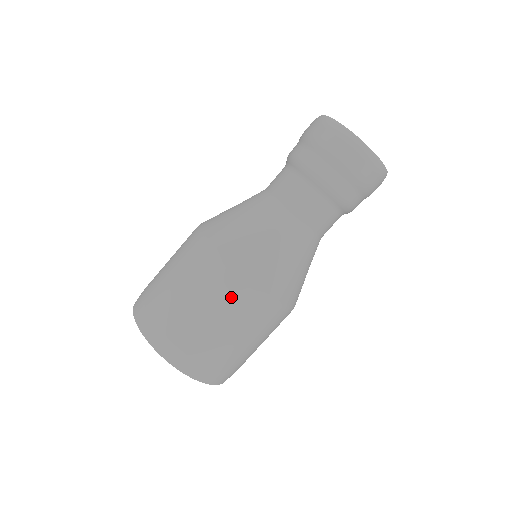
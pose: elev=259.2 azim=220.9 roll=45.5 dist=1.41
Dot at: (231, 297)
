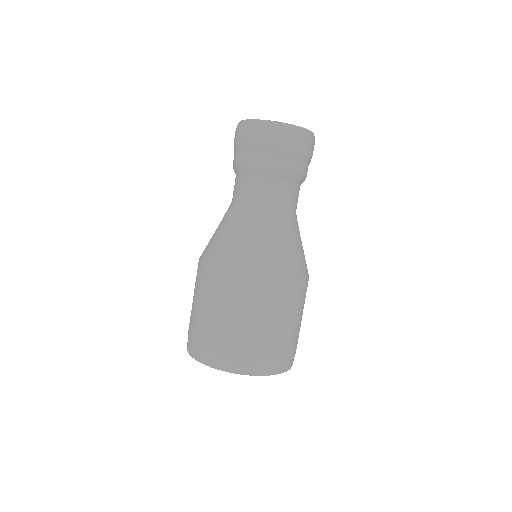
Dot at: (219, 288)
